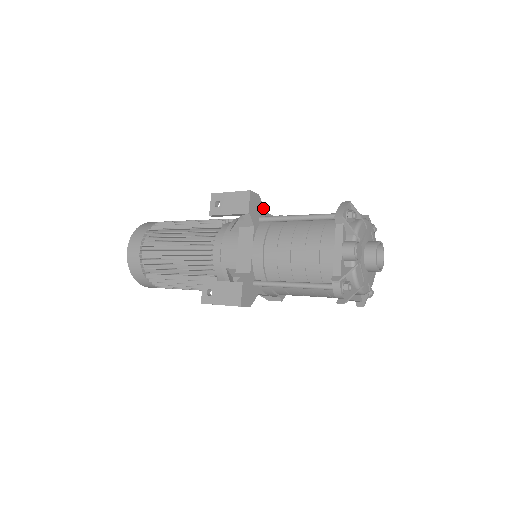
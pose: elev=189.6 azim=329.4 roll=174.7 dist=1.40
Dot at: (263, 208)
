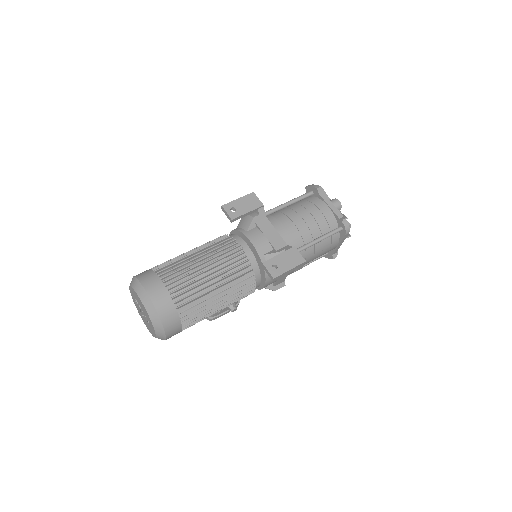
Dot at: occluded
